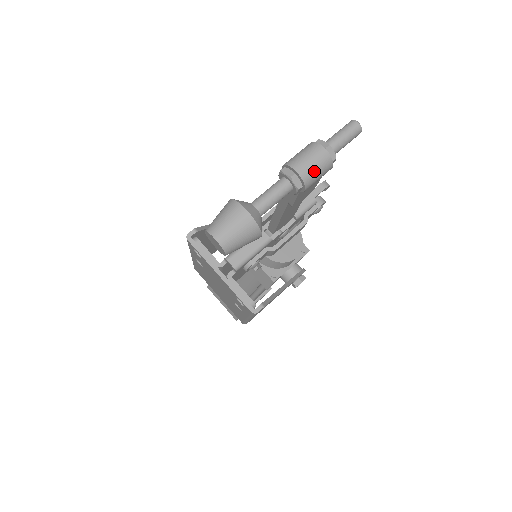
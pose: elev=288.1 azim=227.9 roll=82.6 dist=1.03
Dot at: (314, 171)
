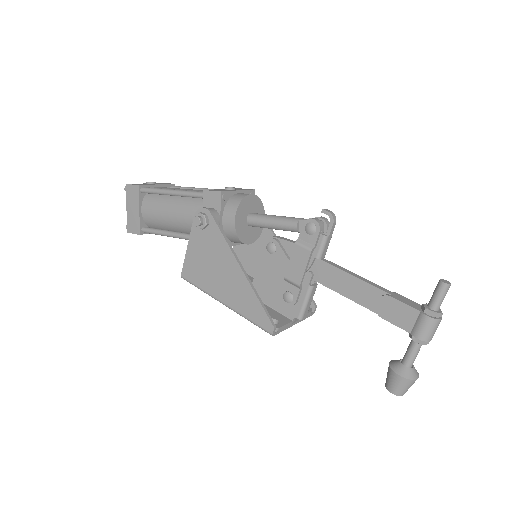
Dot at: occluded
